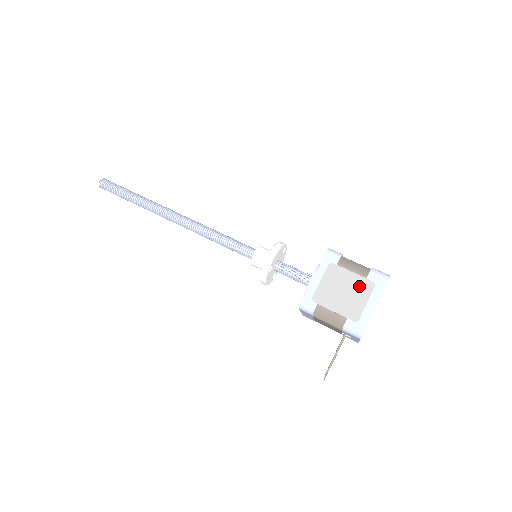
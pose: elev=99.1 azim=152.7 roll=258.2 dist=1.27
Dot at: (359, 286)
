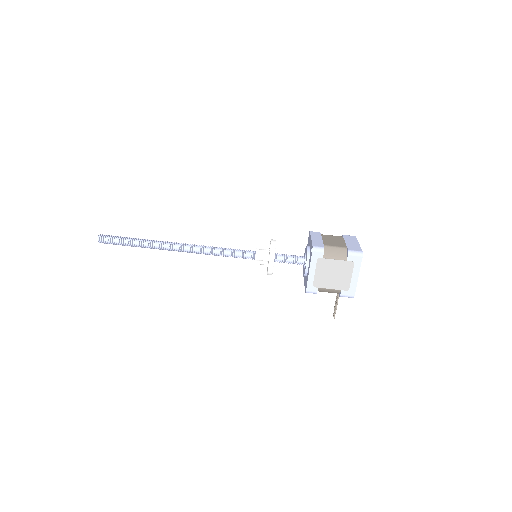
Dot at: (343, 268)
